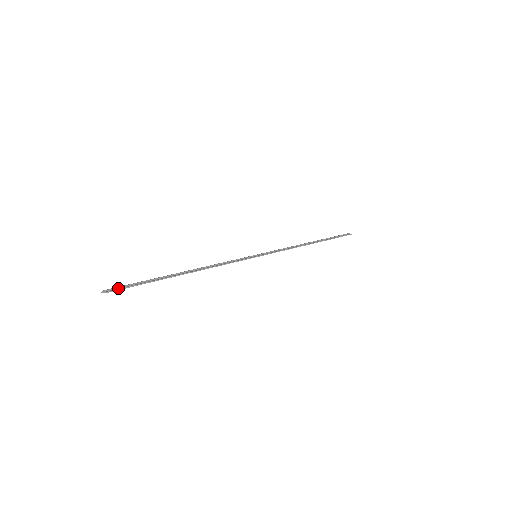
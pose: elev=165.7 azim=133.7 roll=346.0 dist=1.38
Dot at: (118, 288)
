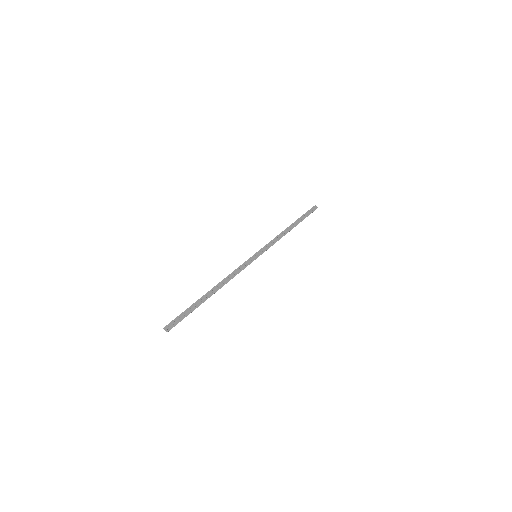
Dot at: (174, 323)
